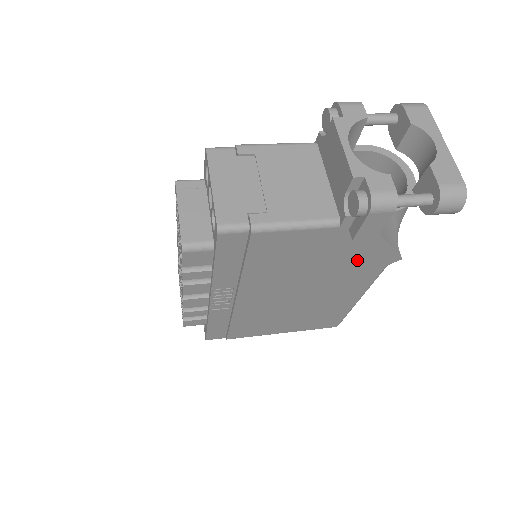
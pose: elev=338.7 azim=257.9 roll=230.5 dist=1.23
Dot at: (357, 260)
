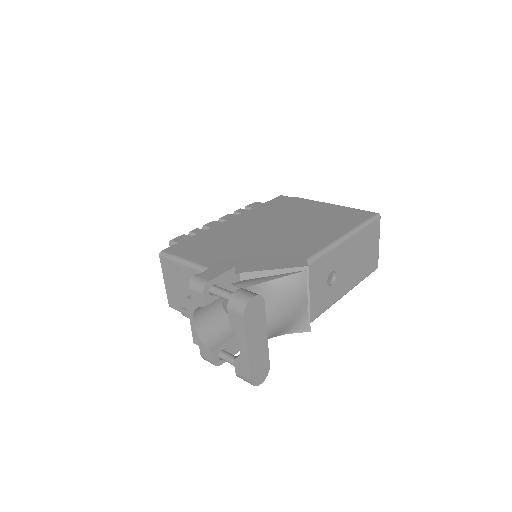
Dot at: occluded
